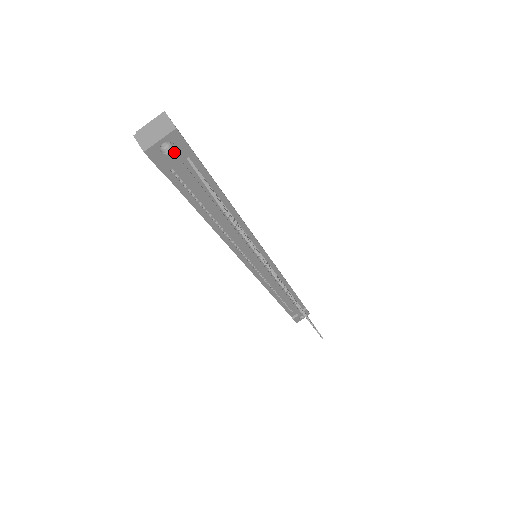
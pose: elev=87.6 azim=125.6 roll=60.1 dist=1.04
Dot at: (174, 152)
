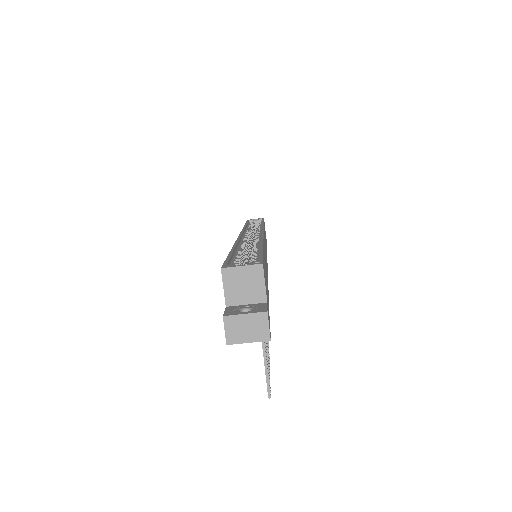
Dot at: occluded
